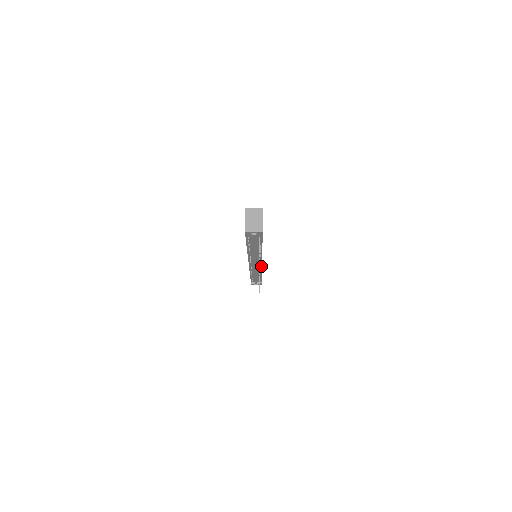
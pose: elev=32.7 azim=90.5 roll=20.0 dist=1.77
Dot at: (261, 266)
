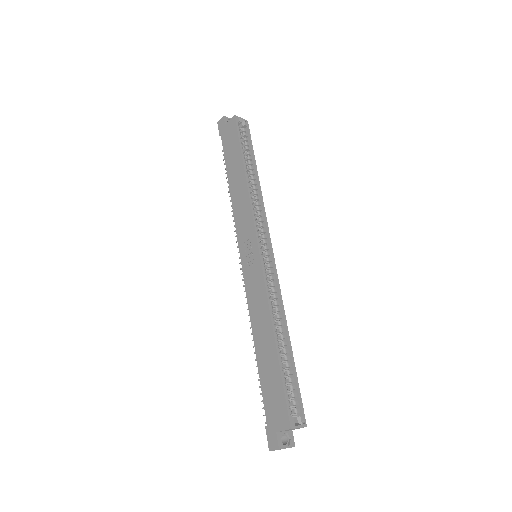
Dot at: occluded
